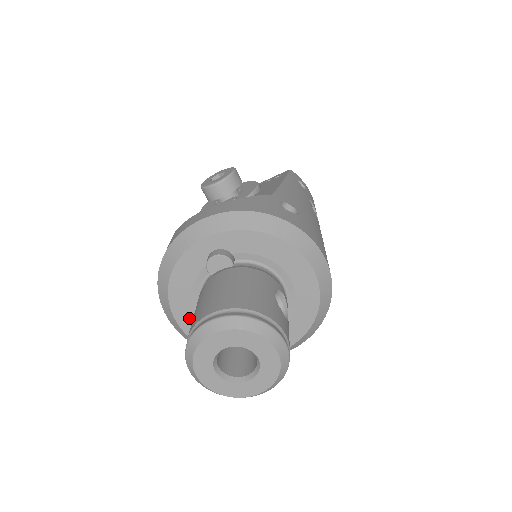
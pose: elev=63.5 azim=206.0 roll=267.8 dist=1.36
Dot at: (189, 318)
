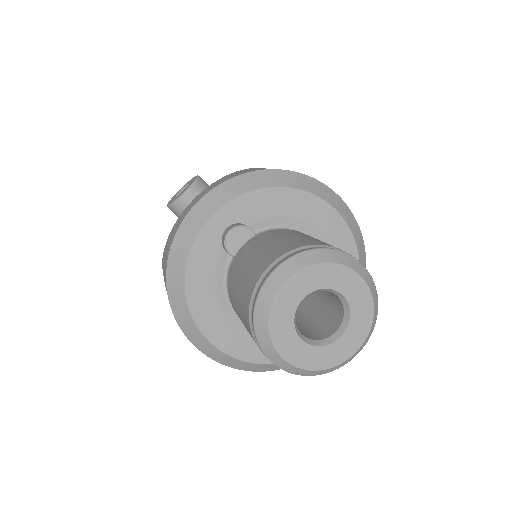
Dot at: (222, 329)
